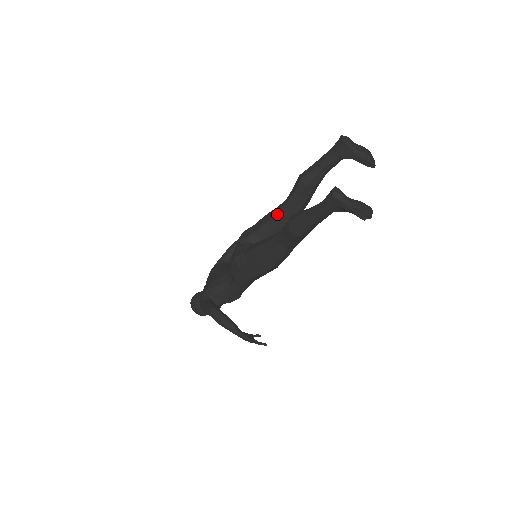
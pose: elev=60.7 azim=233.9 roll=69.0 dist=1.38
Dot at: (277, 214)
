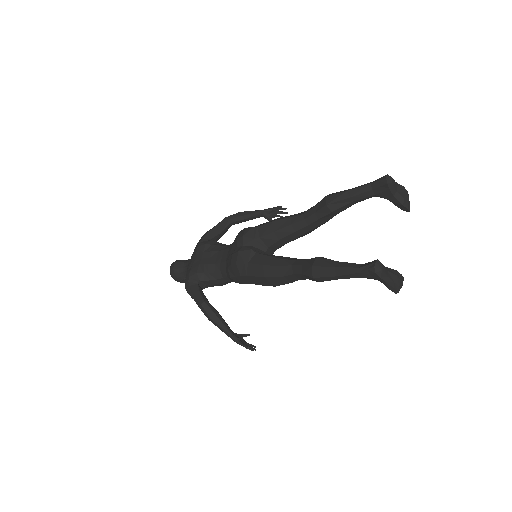
Dot at: (290, 226)
